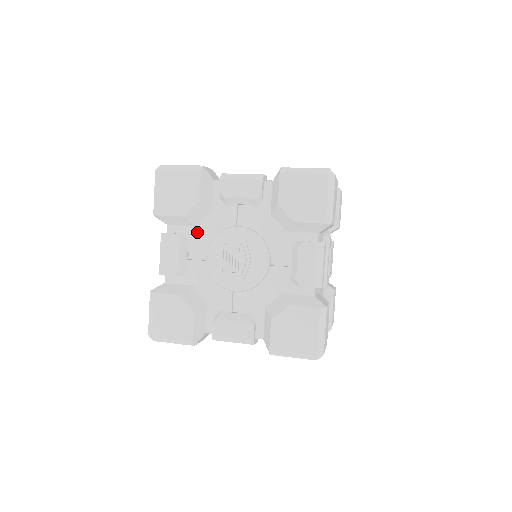
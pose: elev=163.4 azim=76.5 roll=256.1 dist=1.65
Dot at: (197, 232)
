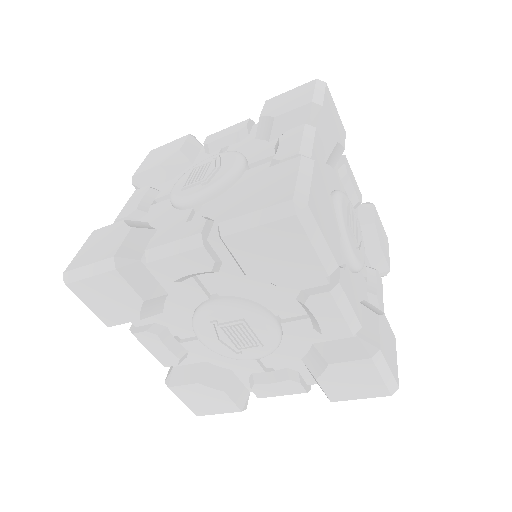
Dot at: (171, 182)
